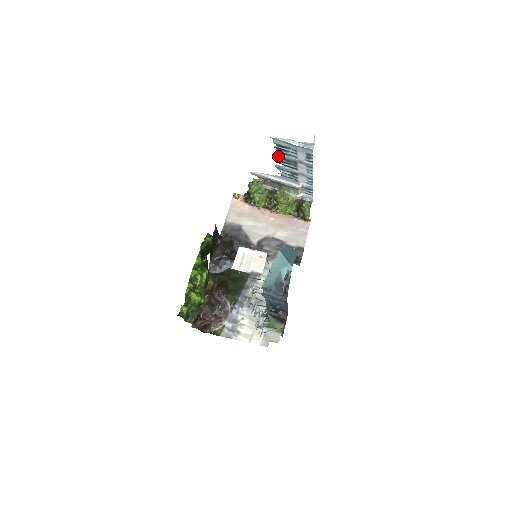
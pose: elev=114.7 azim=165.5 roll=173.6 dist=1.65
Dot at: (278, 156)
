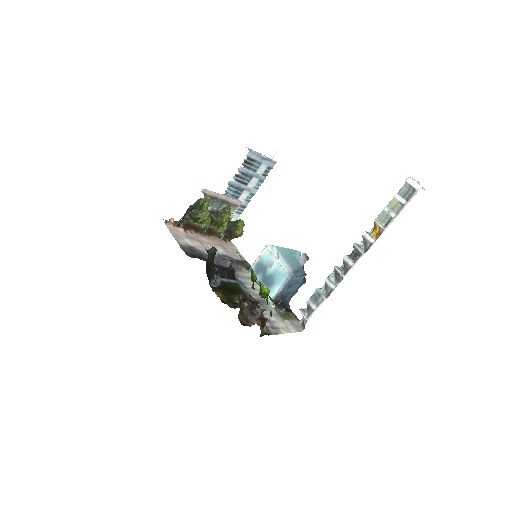
Dot at: (240, 170)
